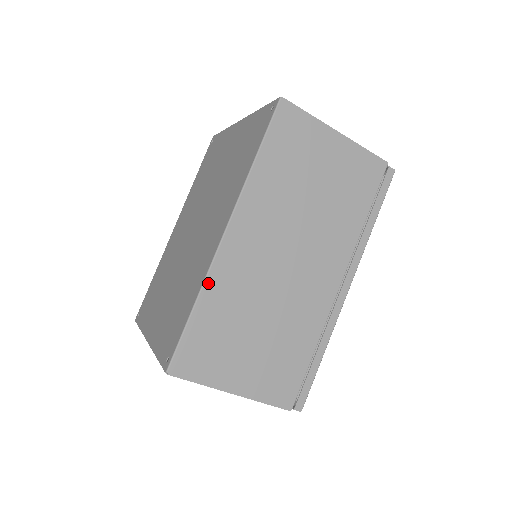
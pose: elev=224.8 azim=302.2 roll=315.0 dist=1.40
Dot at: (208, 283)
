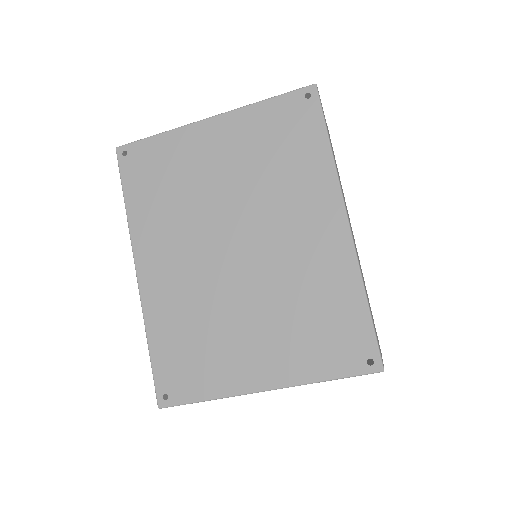
Dot at: (361, 273)
